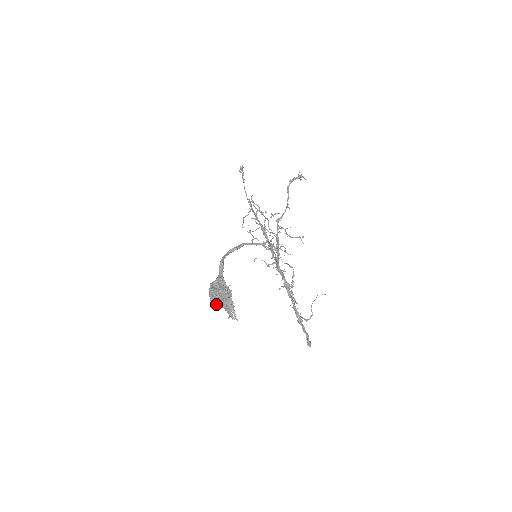
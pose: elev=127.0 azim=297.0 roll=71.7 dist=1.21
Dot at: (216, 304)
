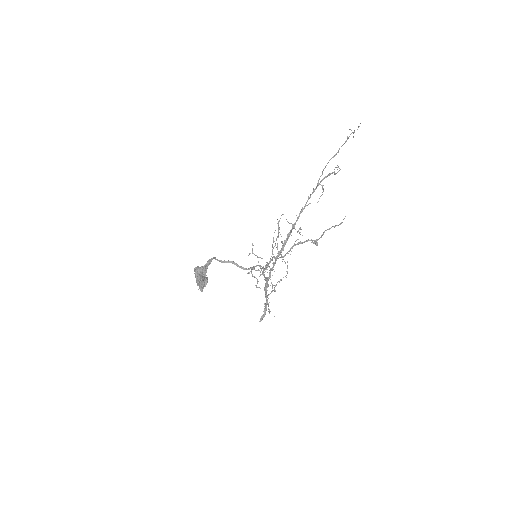
Dot at: occluded
